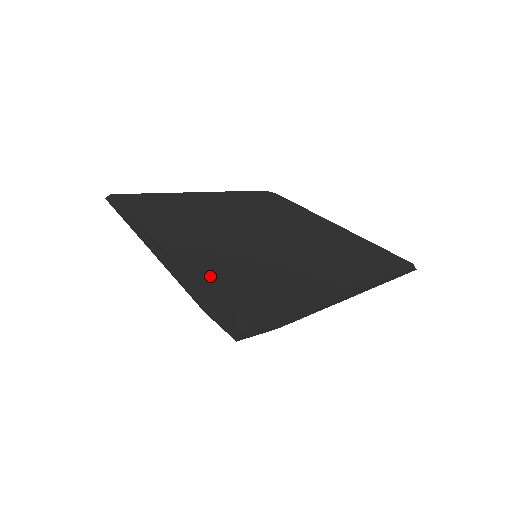
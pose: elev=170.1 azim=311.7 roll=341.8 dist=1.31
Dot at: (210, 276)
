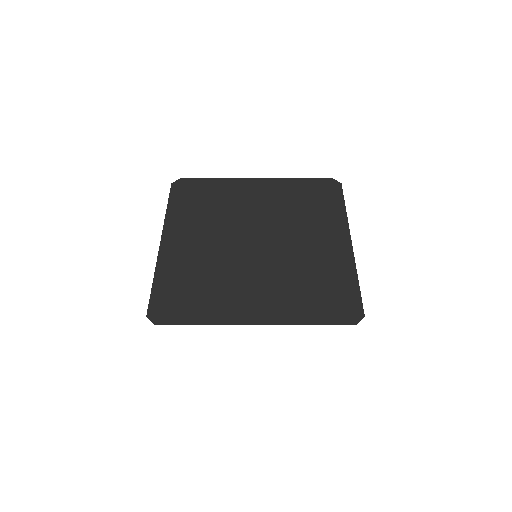
Dot at: (160, 284)
